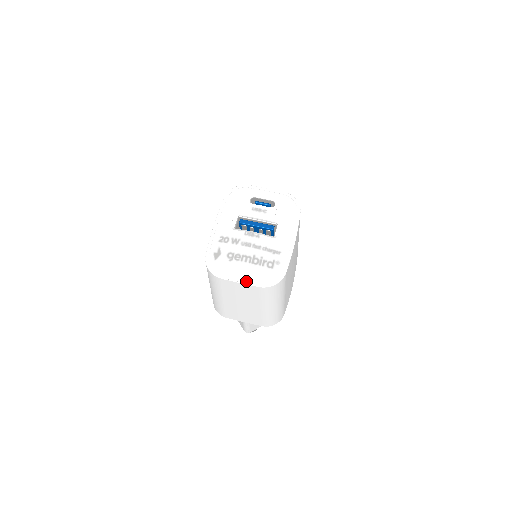
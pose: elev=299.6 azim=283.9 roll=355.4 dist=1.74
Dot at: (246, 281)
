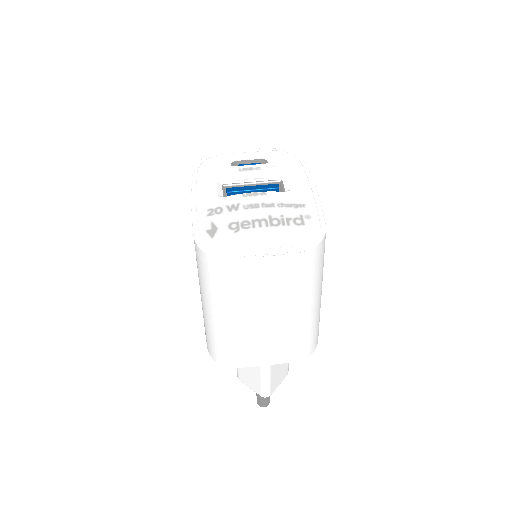
Dot at: (273, 251)
